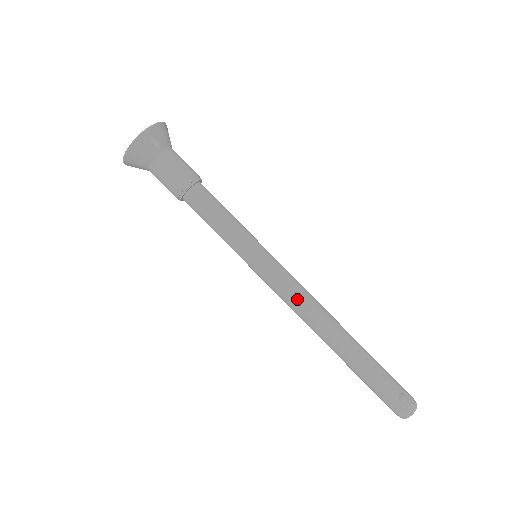
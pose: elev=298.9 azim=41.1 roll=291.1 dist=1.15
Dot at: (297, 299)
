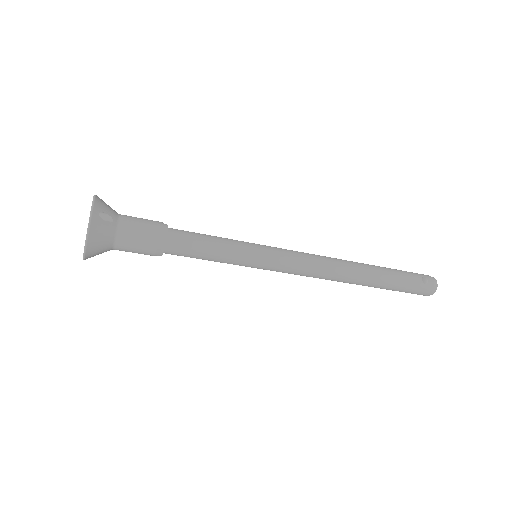
Dot at: (313, 265)
